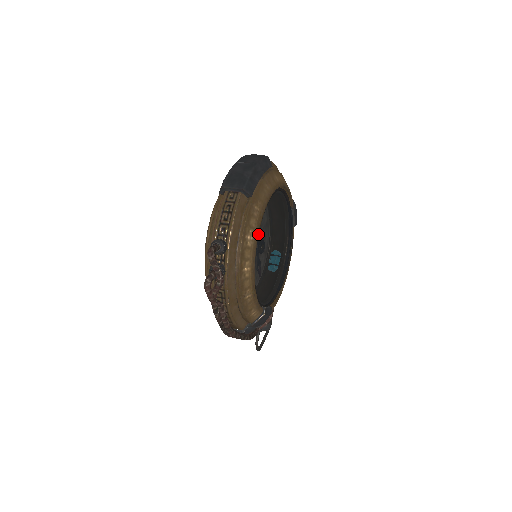
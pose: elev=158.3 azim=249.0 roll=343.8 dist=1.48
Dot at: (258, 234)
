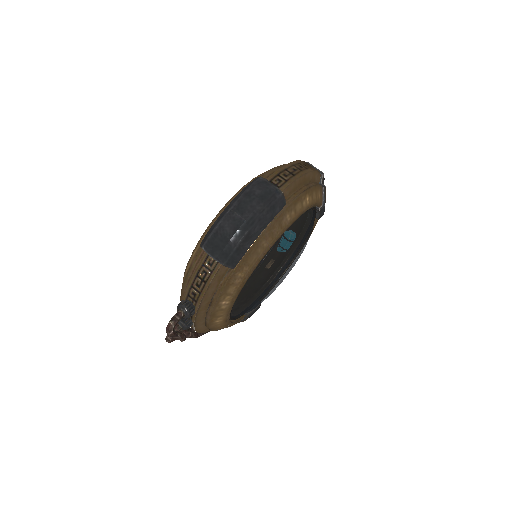
Dot at: (237, 296)
